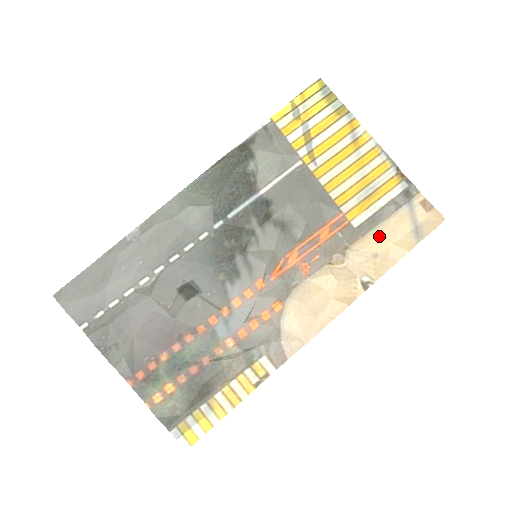
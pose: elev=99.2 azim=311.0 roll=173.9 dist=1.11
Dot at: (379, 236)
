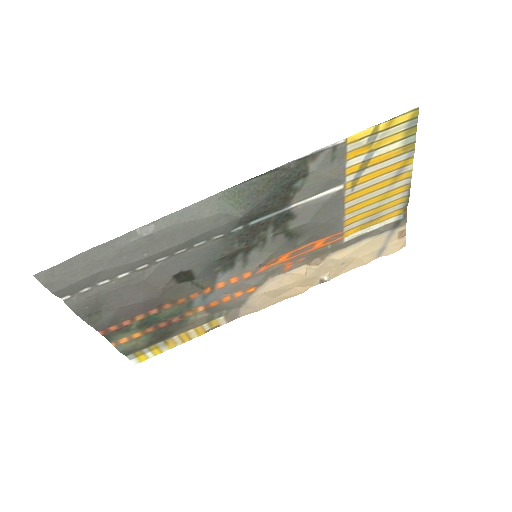
Dot at: (356, 251)
